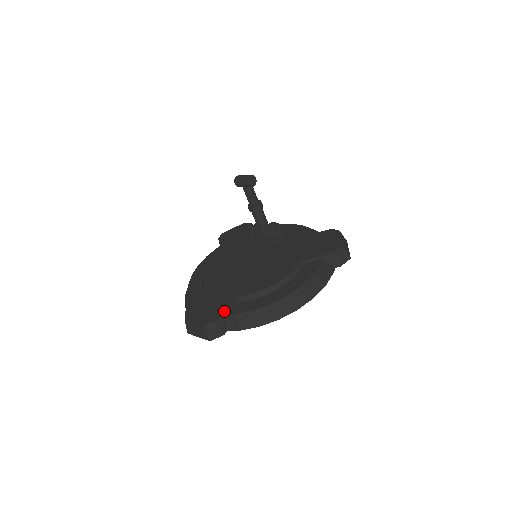
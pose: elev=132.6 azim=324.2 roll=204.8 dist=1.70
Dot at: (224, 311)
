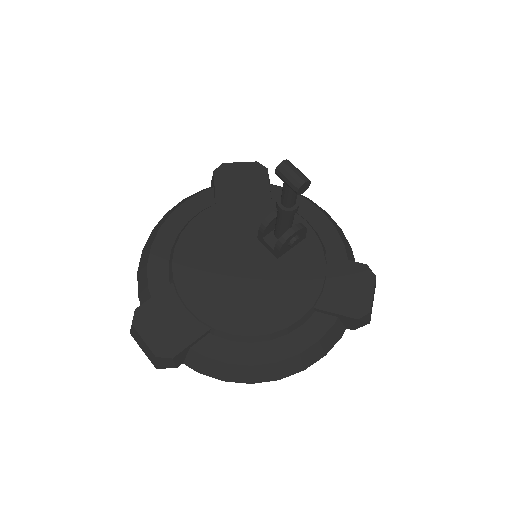
Dot at: (187, 345)
